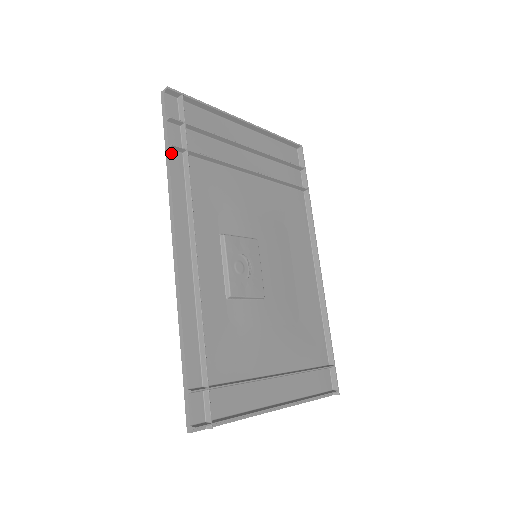
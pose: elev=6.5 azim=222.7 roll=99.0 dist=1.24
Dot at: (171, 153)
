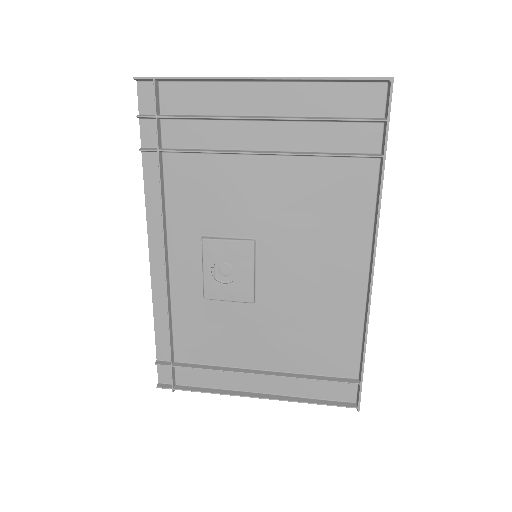
Dot at: (145, 155)
